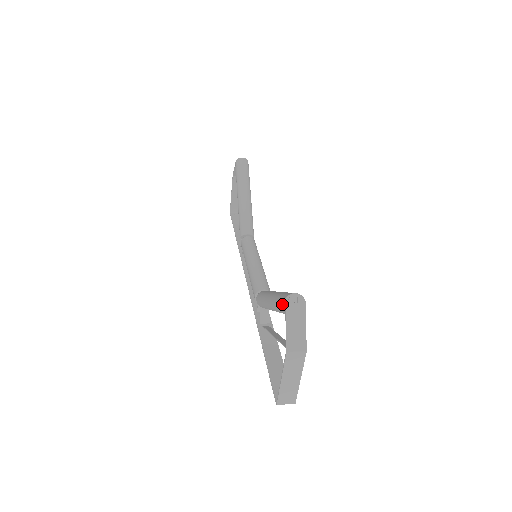
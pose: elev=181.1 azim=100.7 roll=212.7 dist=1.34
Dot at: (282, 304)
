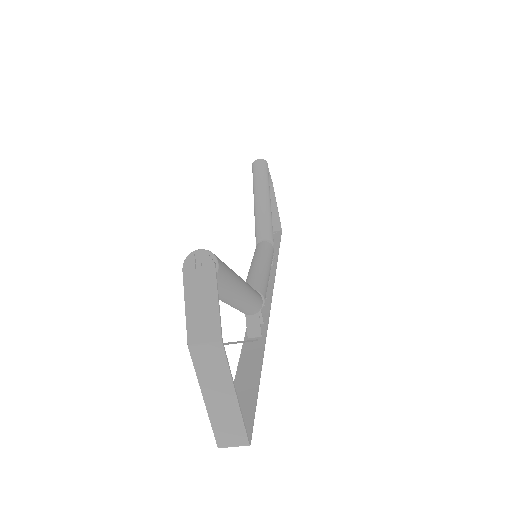
Dot at: (184, 271)
